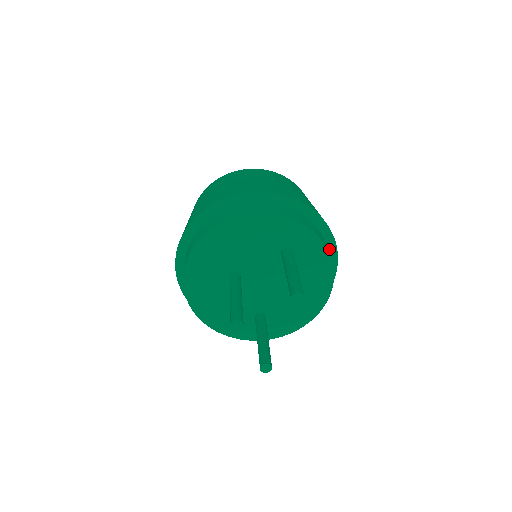
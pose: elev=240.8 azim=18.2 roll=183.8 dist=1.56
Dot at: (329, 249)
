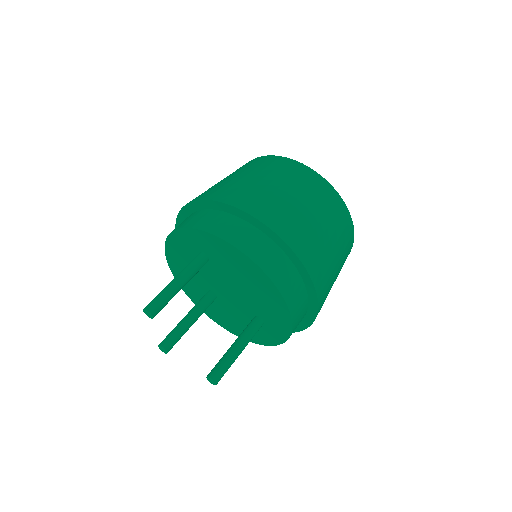
Dot at: (251, 222)
